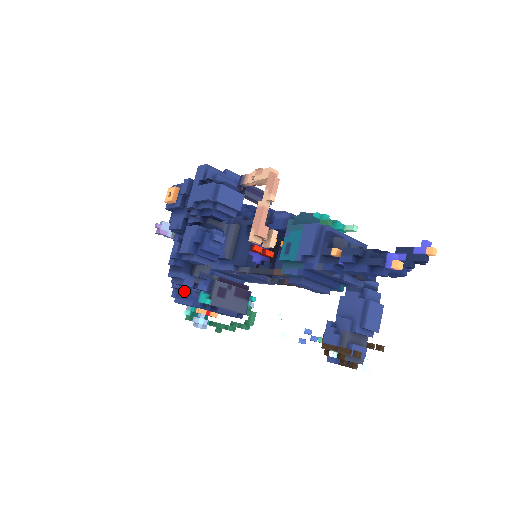
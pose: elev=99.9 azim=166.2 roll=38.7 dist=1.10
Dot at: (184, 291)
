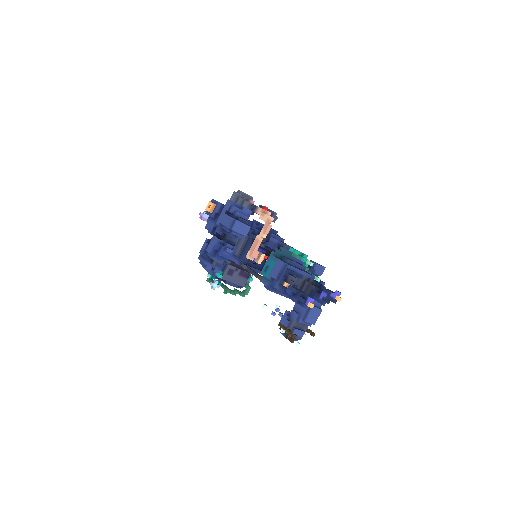
Dot at: occluded
